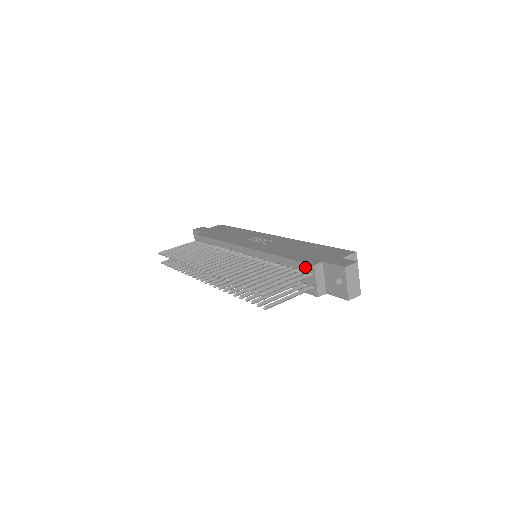
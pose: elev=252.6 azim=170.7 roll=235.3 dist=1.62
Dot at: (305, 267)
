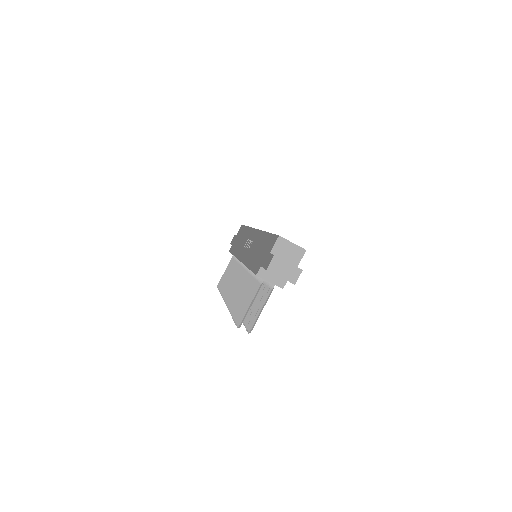
Dot at: occluded
